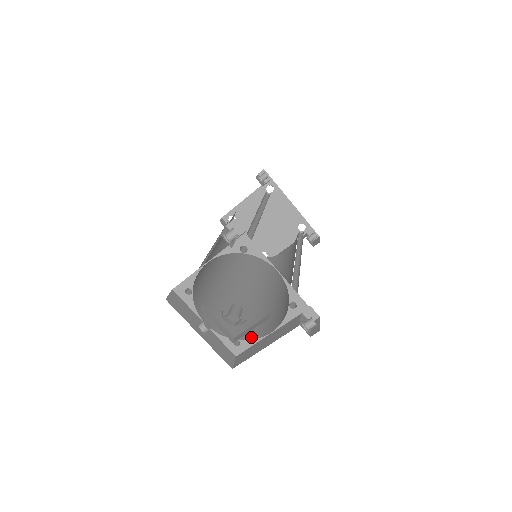
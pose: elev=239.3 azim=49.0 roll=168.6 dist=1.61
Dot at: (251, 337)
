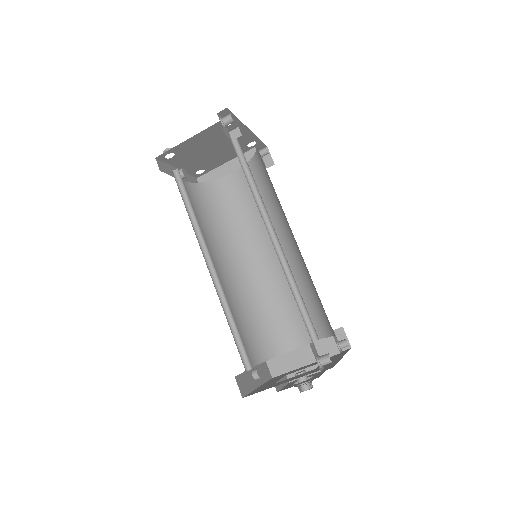
Dot at: (282, 350)
